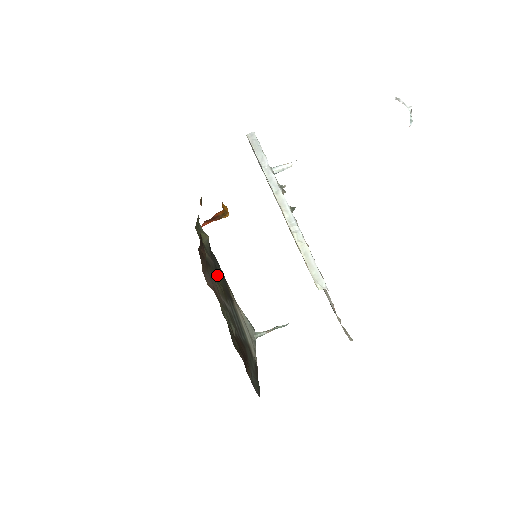
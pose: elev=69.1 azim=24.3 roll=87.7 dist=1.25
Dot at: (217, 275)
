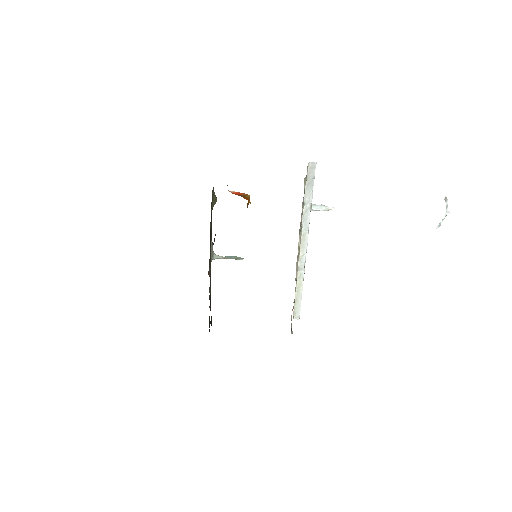
Dot at: occluded
